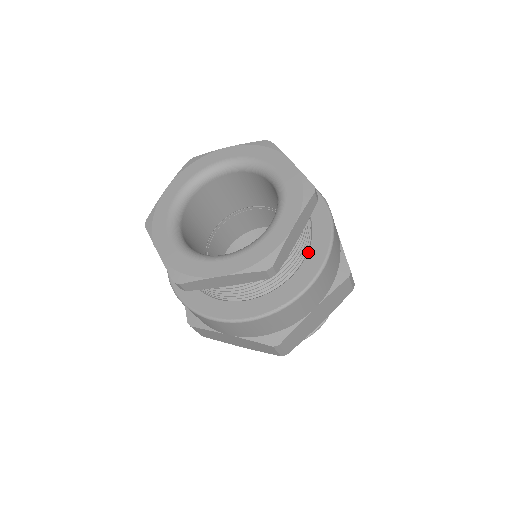
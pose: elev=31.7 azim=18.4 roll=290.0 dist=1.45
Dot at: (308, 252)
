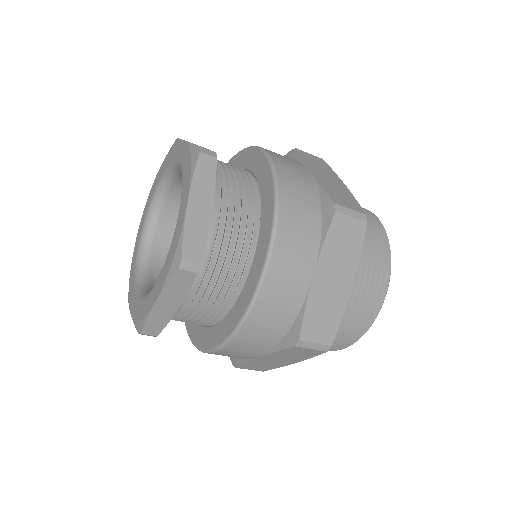
Dot at: (233, 306)
